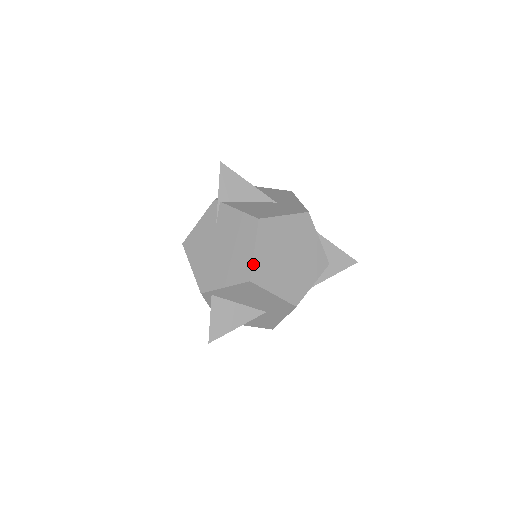
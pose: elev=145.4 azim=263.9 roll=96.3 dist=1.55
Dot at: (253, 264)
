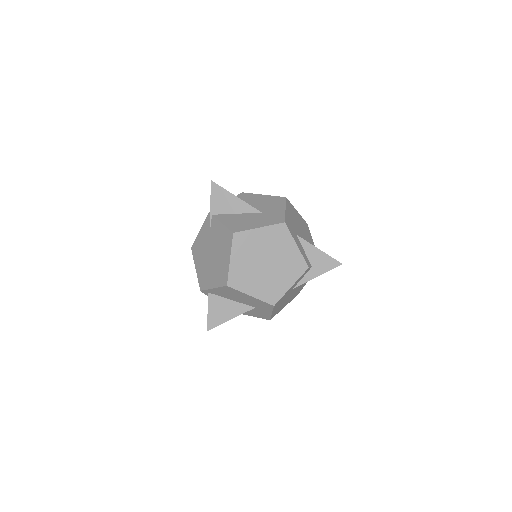
Dot at: (229, 271)
